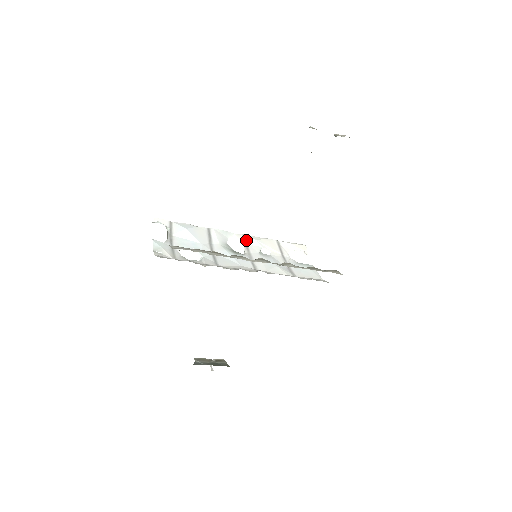
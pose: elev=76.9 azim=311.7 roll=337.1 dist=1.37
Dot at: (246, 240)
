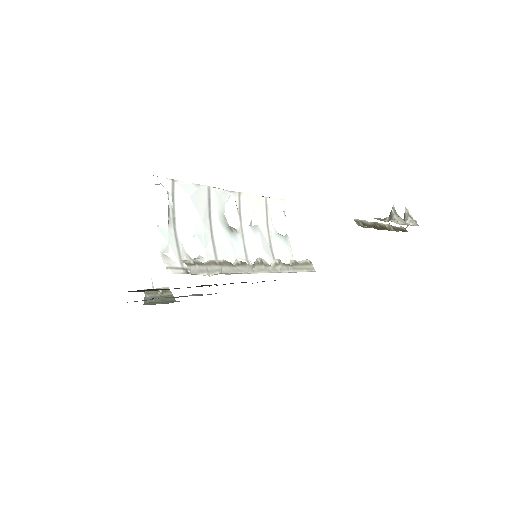
Dot at: (240, 202)
